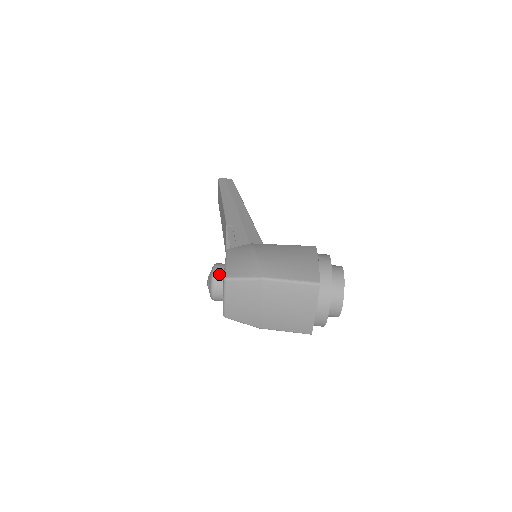
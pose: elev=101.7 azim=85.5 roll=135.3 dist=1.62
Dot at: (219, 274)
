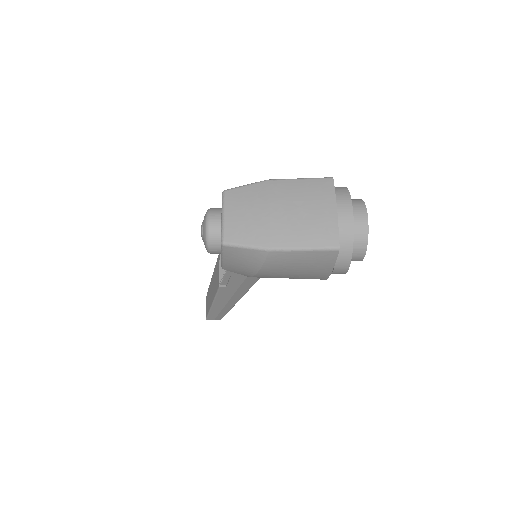
Dot at: (216, 208)
